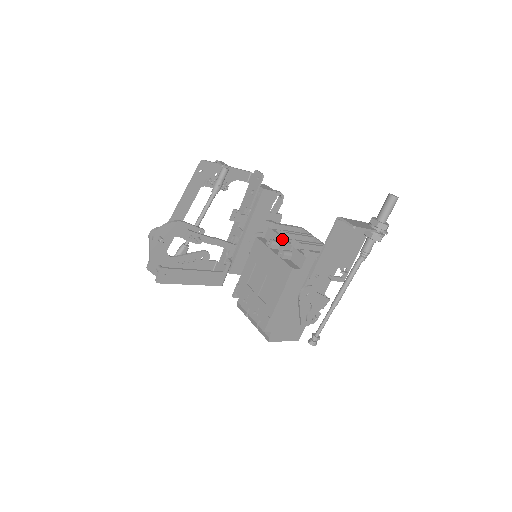
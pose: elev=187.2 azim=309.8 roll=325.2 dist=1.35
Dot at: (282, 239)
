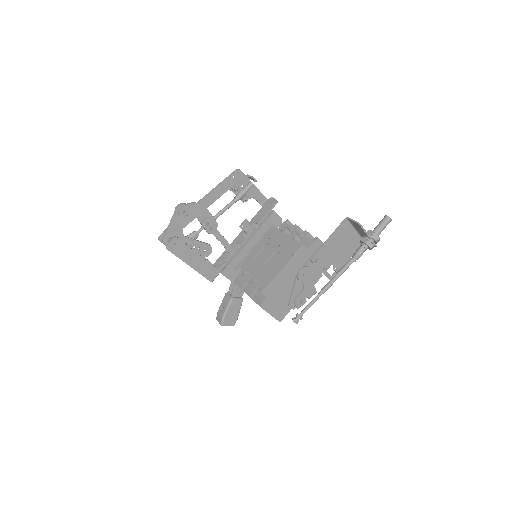
Dot at: (294, 229)
